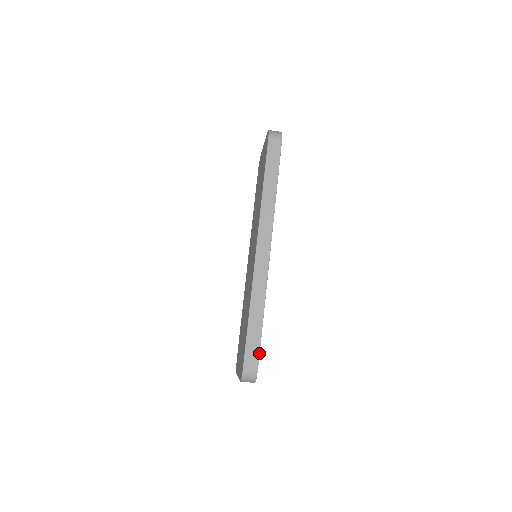
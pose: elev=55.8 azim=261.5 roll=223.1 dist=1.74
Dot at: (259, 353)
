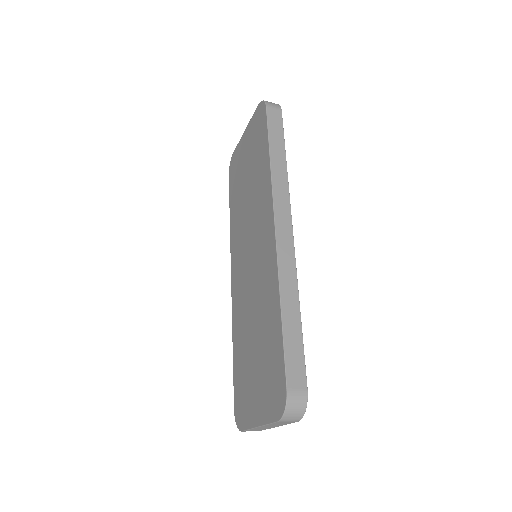
Dot at: (305, 369)
